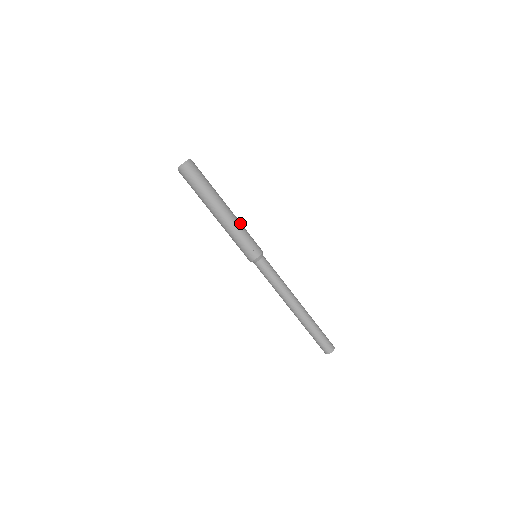
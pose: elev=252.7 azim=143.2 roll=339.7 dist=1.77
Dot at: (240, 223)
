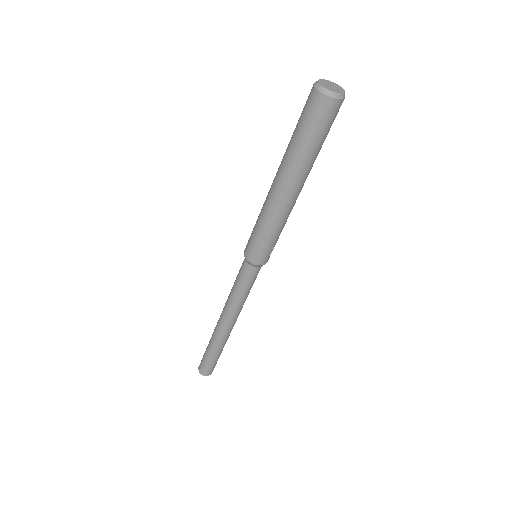
Dot at: occluded
